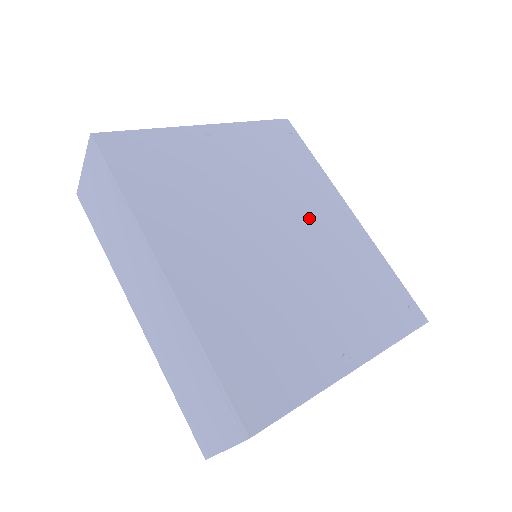
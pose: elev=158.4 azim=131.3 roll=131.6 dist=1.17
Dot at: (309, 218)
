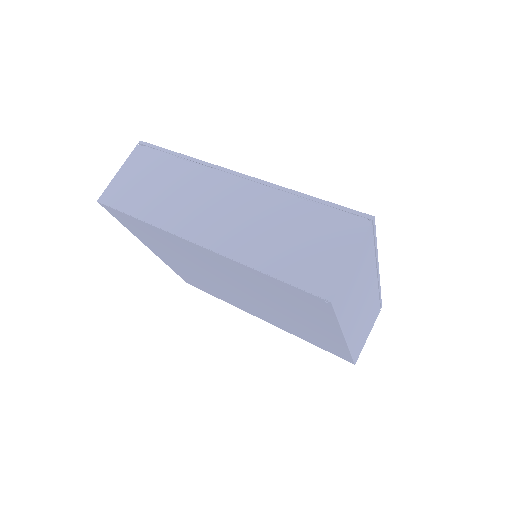
Dot at: occluded
